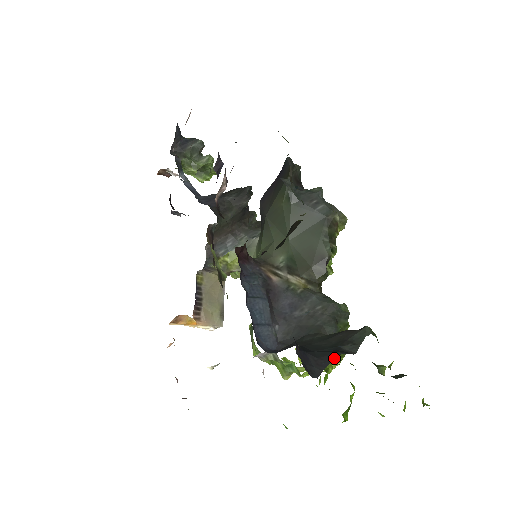
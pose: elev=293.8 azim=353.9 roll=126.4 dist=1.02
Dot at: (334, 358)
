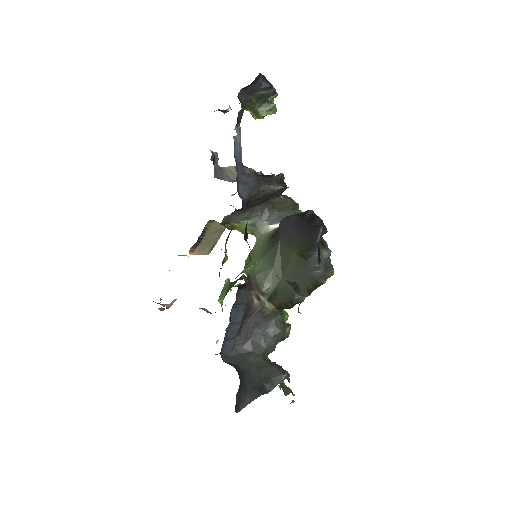
Dot at: (255, 398)
